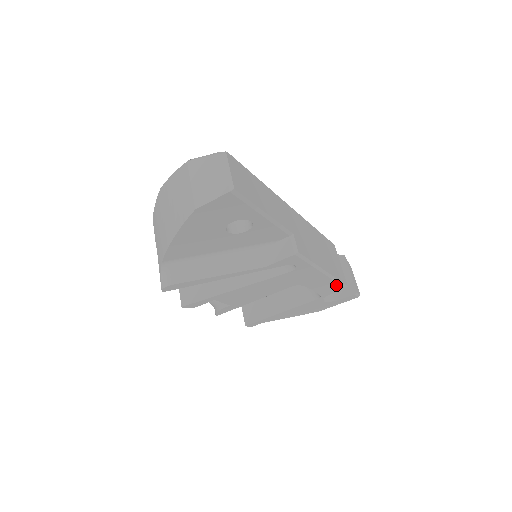
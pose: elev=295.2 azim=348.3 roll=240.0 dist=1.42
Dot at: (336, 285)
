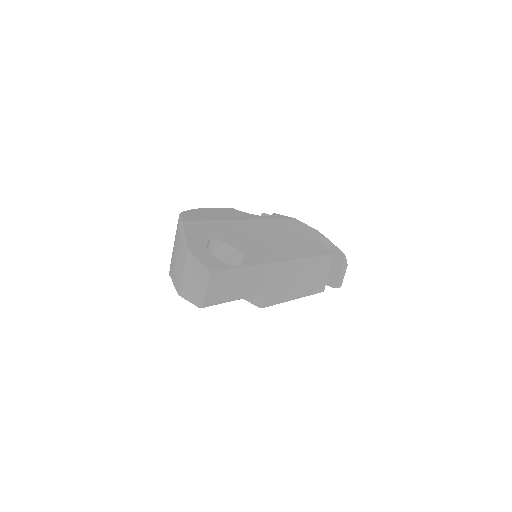
Dot at: occluded
